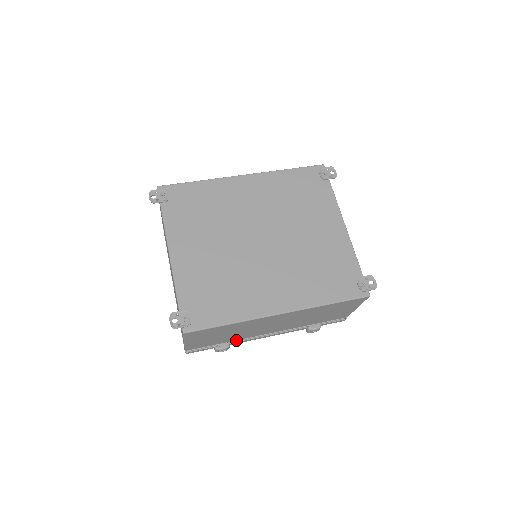
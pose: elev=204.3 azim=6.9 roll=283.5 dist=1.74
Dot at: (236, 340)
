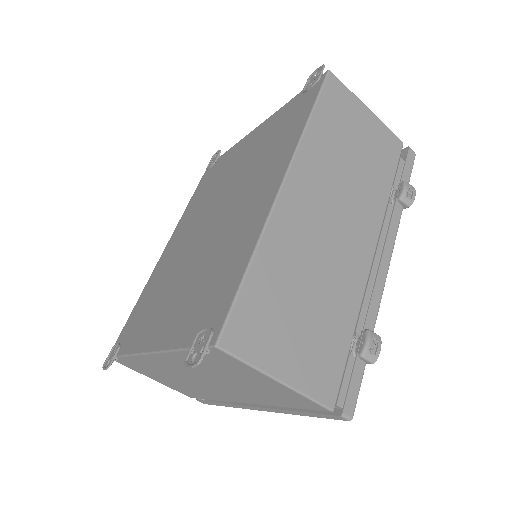
Dot at: (370, 320)
